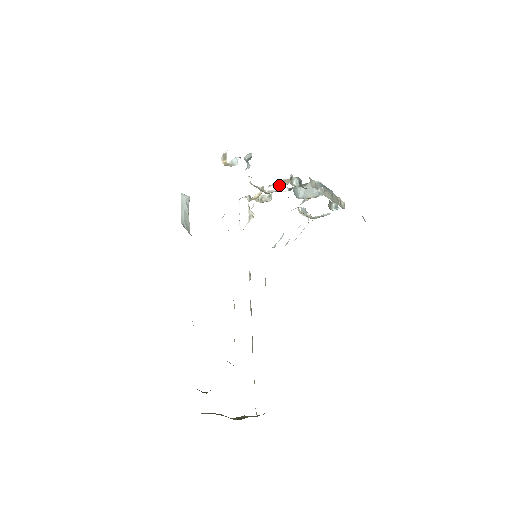
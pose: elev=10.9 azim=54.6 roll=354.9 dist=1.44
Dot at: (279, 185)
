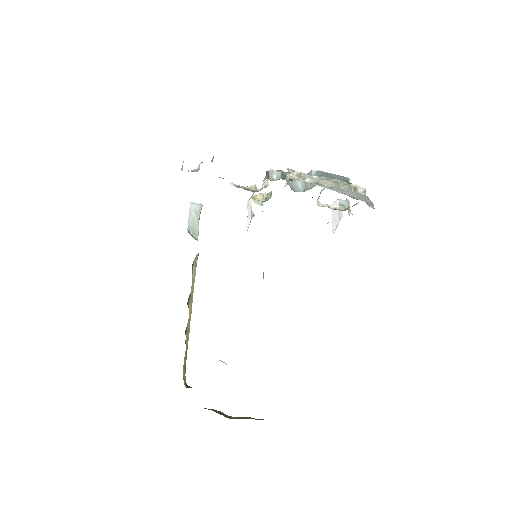
Dot at: (267, 181)
